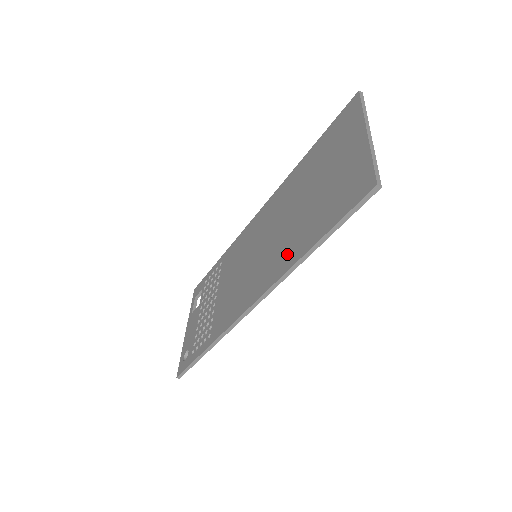
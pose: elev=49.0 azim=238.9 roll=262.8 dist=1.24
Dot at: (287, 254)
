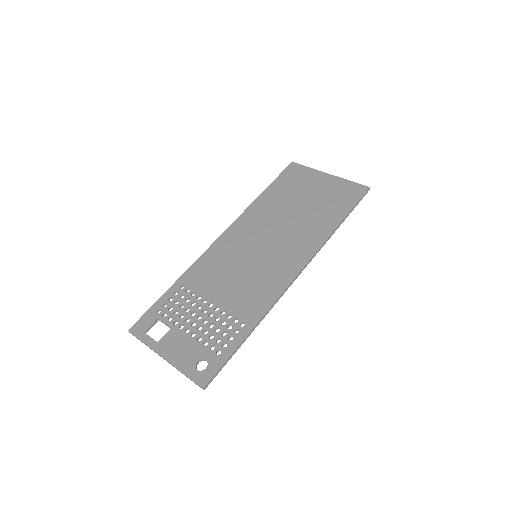
Dot at: (313, 235)
